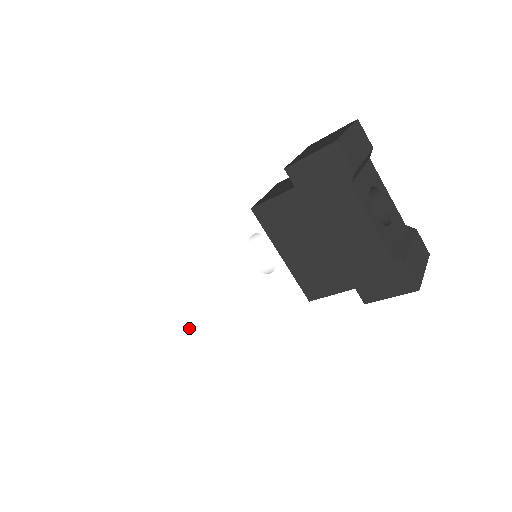
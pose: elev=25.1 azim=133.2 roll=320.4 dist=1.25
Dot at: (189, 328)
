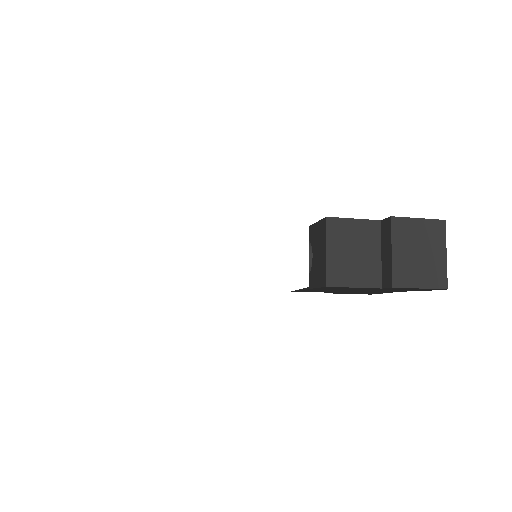
Dot at: occluded
